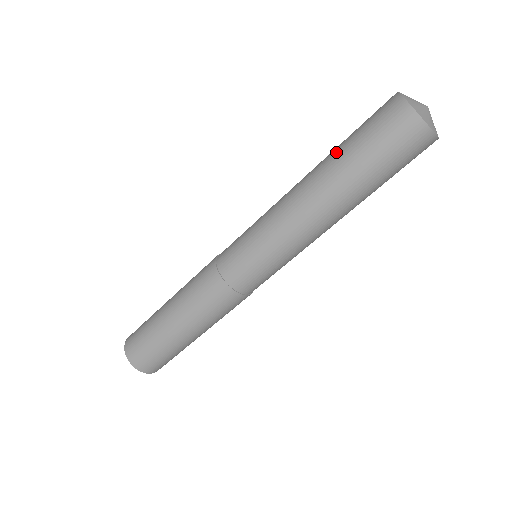
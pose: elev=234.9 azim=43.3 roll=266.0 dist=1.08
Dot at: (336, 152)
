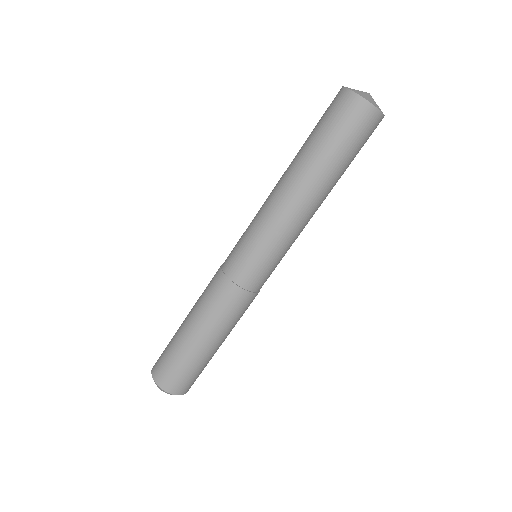
Dot at: (303, 145)
